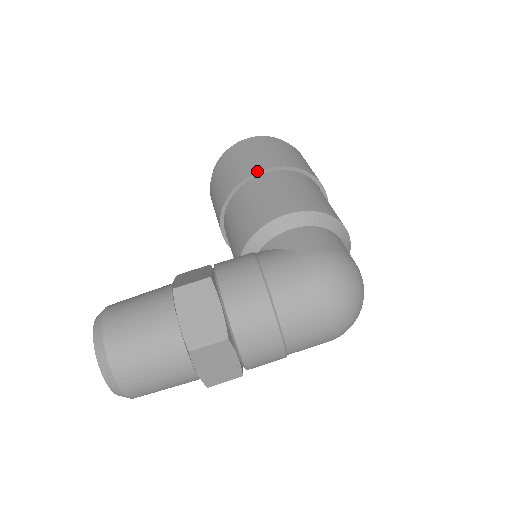
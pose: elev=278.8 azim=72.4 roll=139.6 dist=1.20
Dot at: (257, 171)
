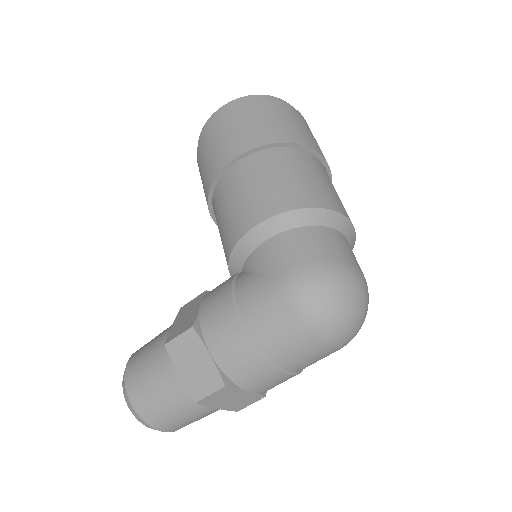
Dot at: (223, 167)
